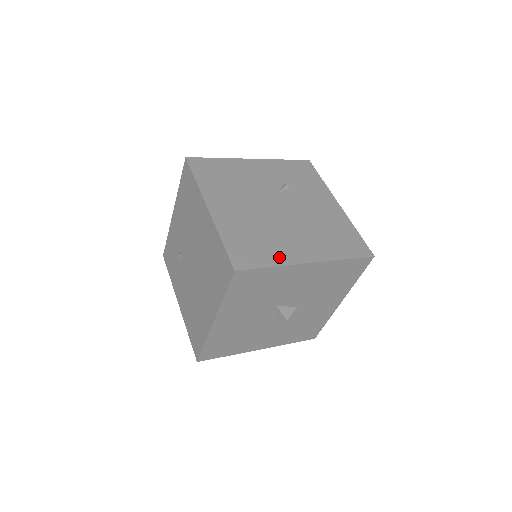
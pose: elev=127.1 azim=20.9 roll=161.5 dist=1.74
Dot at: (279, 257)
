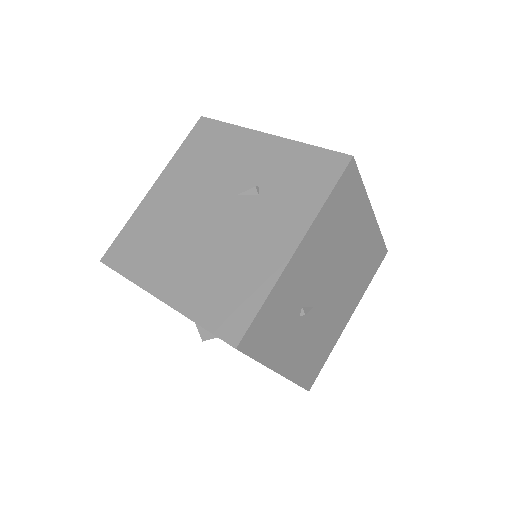
Dot at: (142, 272)
